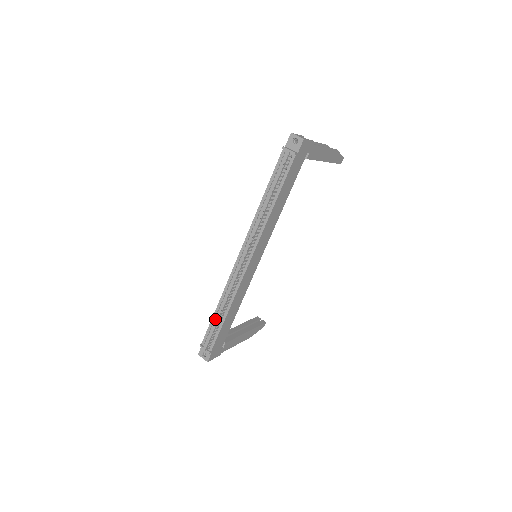
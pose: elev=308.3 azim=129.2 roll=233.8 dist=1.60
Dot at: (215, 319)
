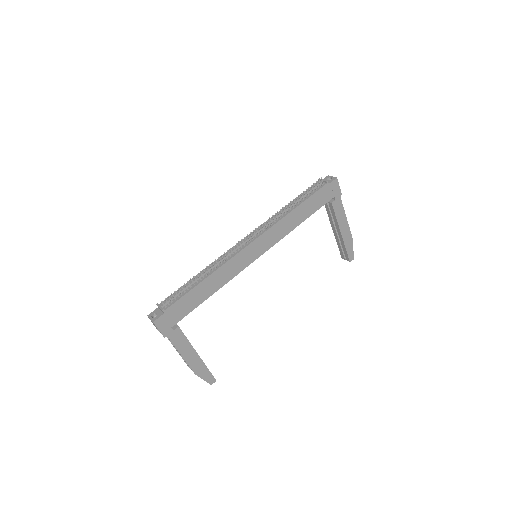
Dot at: occluded
